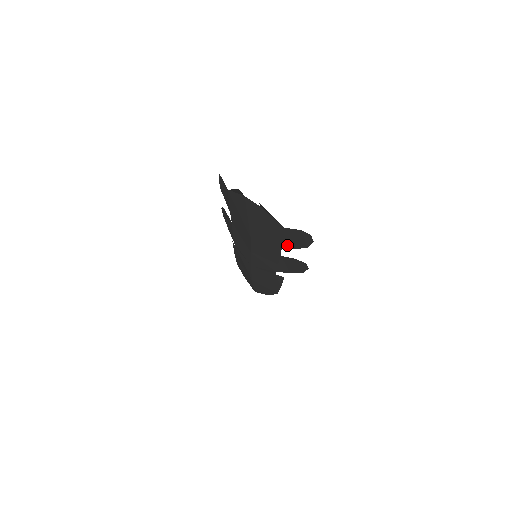
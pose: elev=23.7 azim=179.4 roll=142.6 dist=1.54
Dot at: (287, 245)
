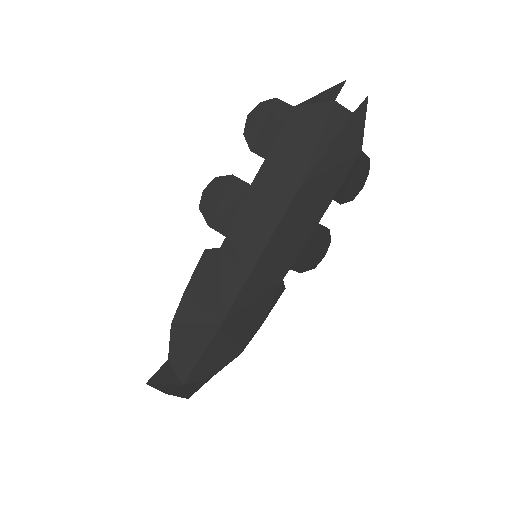
Dot at: (340, 194)
